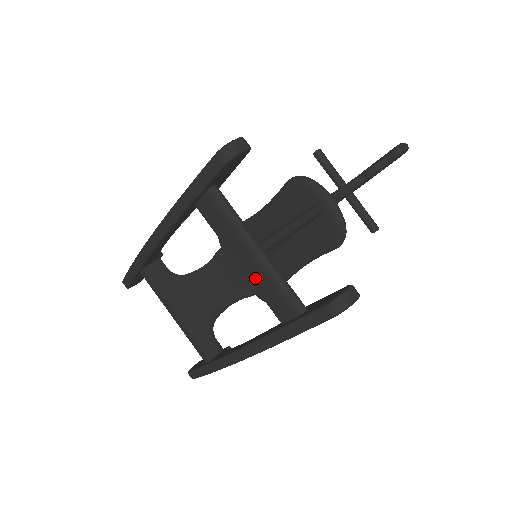
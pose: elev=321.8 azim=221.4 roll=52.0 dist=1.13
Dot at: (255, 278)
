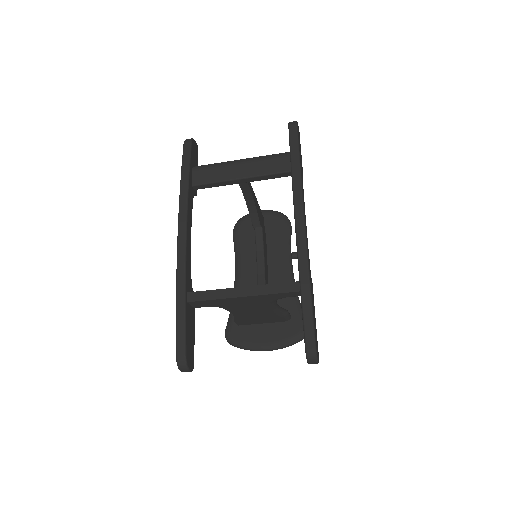
Dot at: (254, 170)
